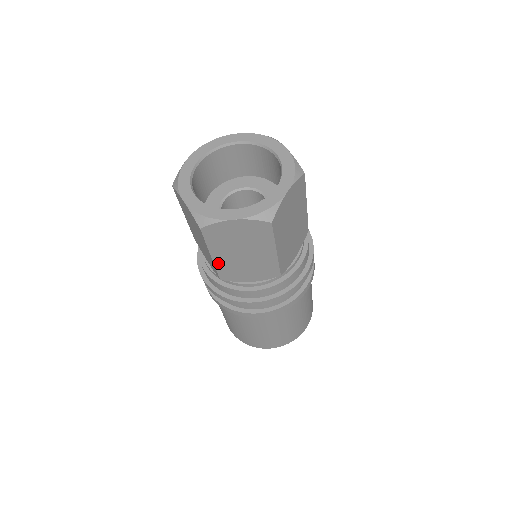
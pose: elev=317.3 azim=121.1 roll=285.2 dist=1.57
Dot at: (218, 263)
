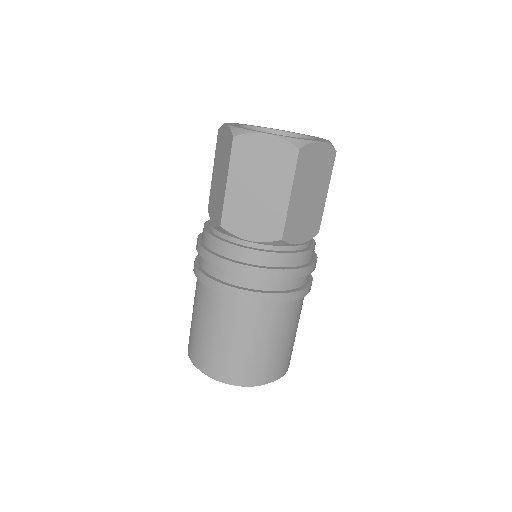
Dot at: (290, 209)
